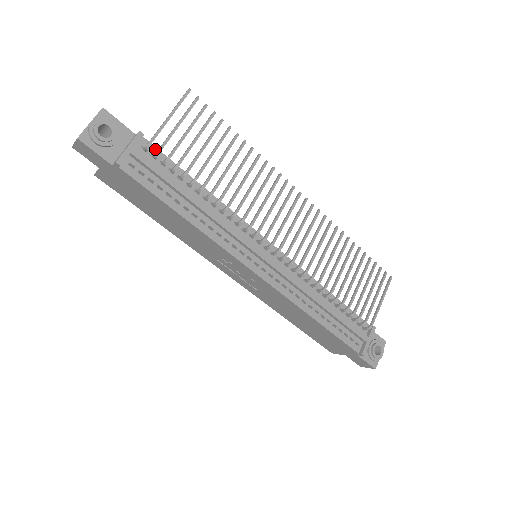
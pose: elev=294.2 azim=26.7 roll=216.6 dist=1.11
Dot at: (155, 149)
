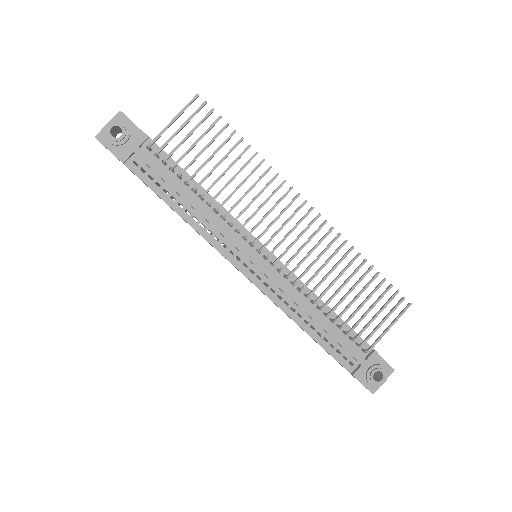
Dot at: occluded
